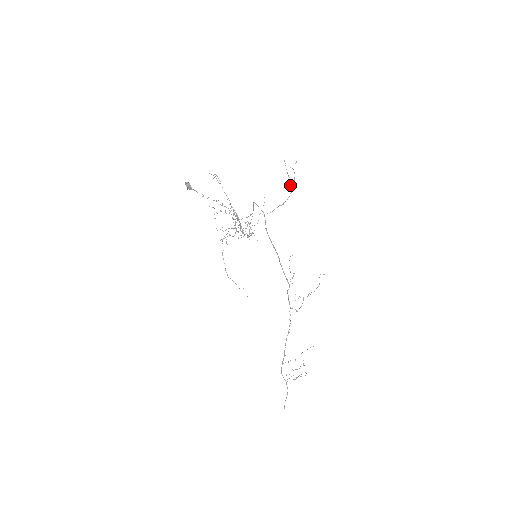
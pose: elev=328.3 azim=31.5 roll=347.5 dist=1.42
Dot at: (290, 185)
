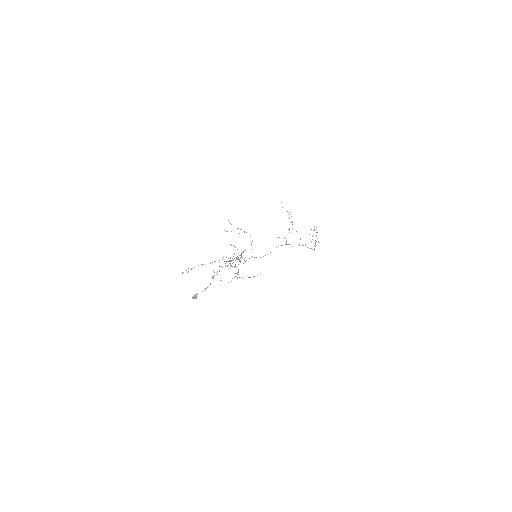
Dot at: occluded
